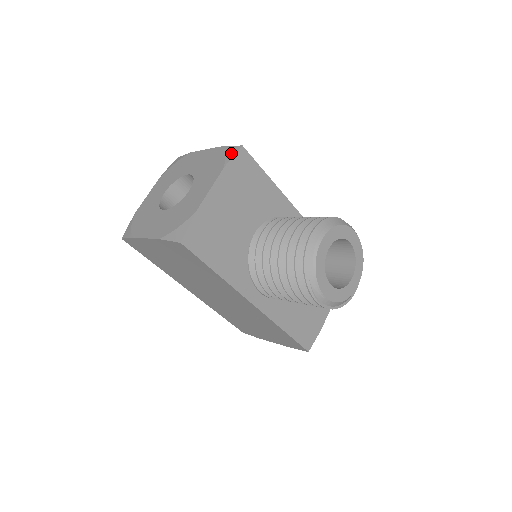
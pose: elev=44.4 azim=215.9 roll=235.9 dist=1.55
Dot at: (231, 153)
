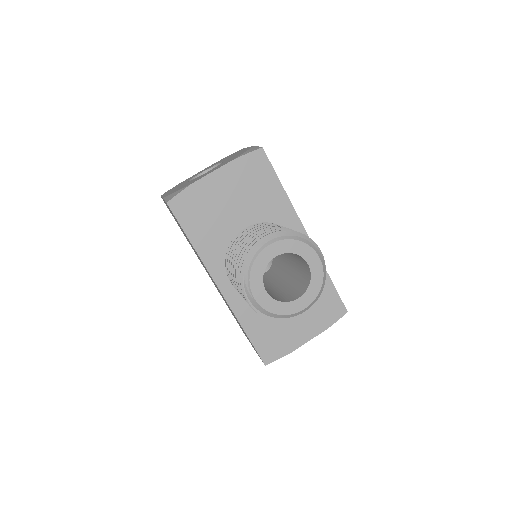
Dot at: (250, 150)
